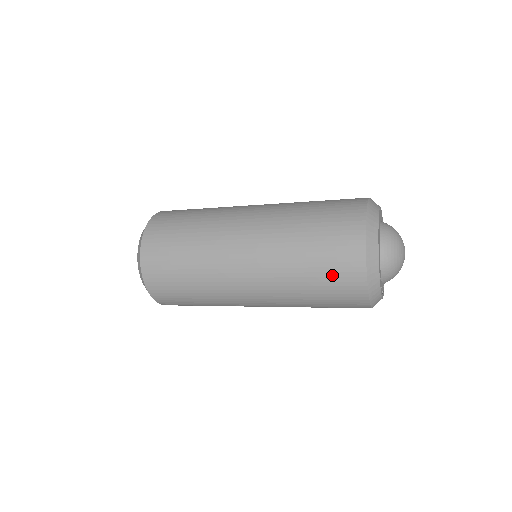
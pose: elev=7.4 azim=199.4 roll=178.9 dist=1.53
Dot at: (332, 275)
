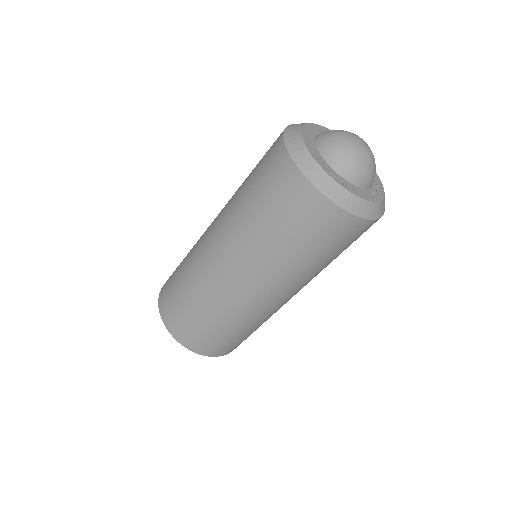
Dot at: (266, 181)
